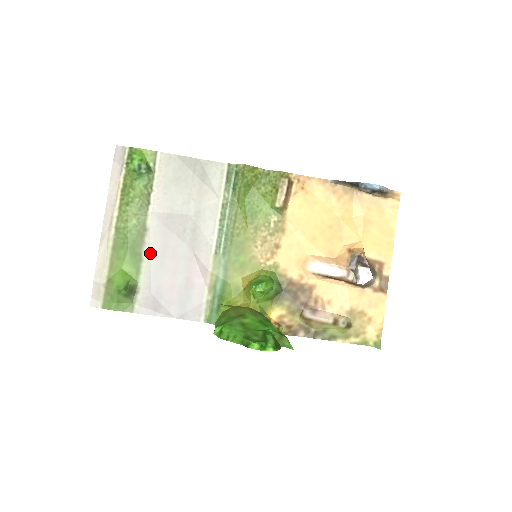
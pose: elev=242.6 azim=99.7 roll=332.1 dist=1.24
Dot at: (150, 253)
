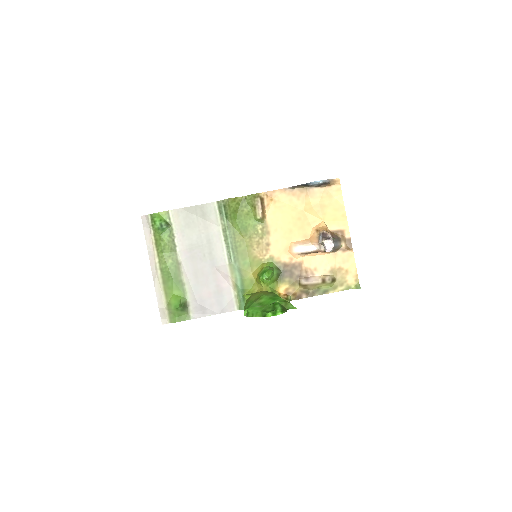
Dot at: (188, 278)
